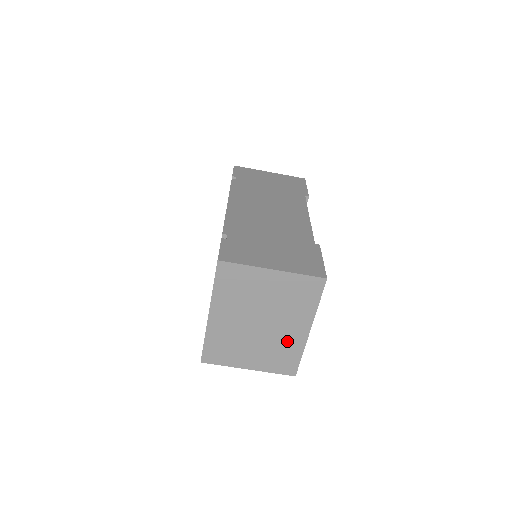
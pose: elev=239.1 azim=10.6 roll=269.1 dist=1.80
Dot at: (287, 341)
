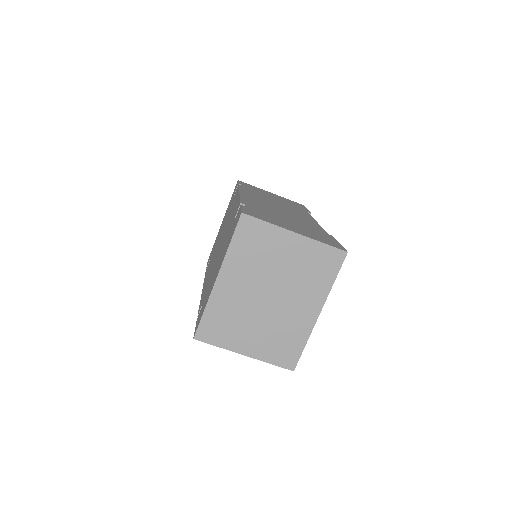
Dot at: (293, 323)
